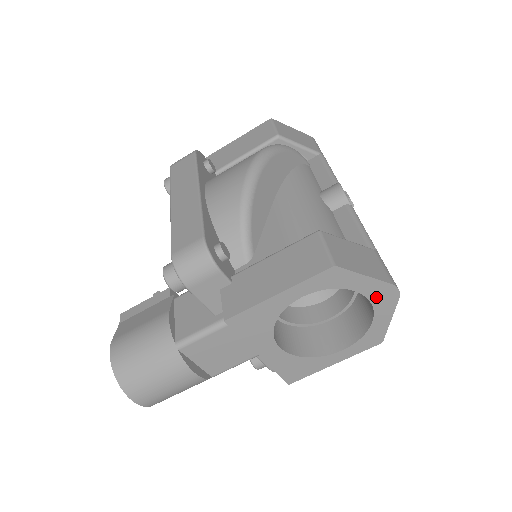
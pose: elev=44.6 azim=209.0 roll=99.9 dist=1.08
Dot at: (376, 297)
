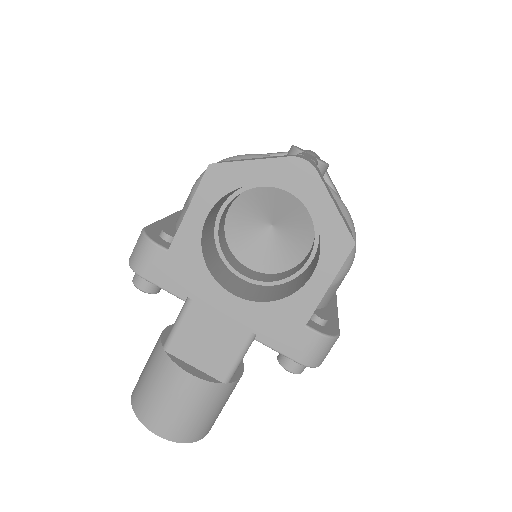
Dot at: (287, 182)
